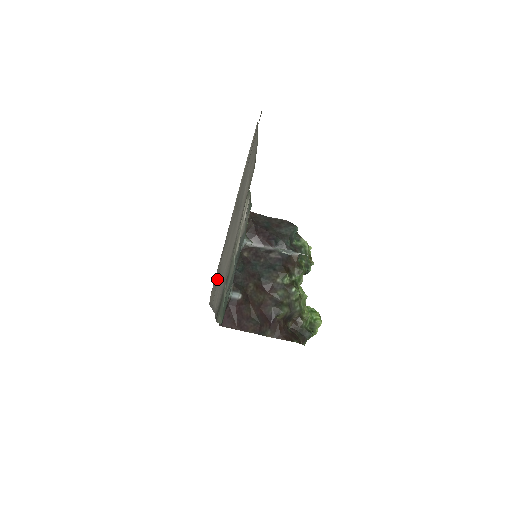
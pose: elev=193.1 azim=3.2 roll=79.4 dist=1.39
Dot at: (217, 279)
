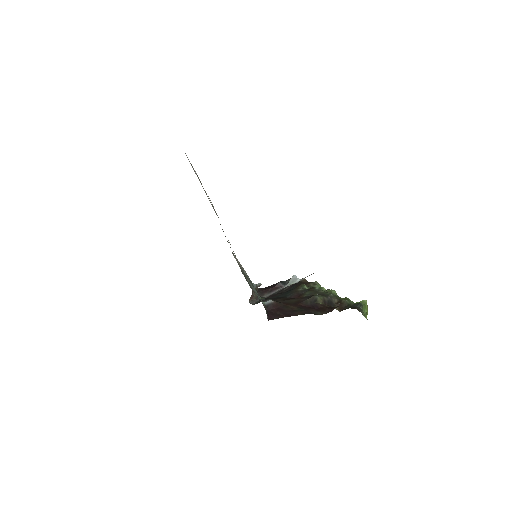
Dot at: occluded
